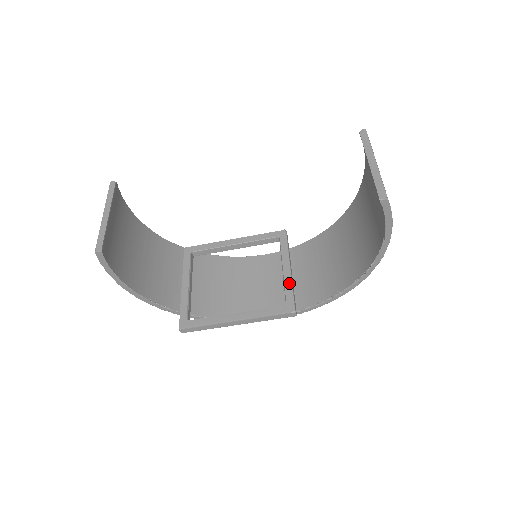
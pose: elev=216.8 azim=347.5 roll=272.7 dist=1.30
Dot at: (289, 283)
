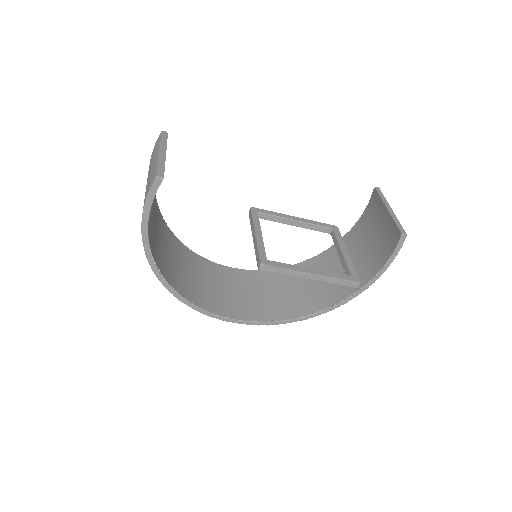
Dot at: (350, 262)
